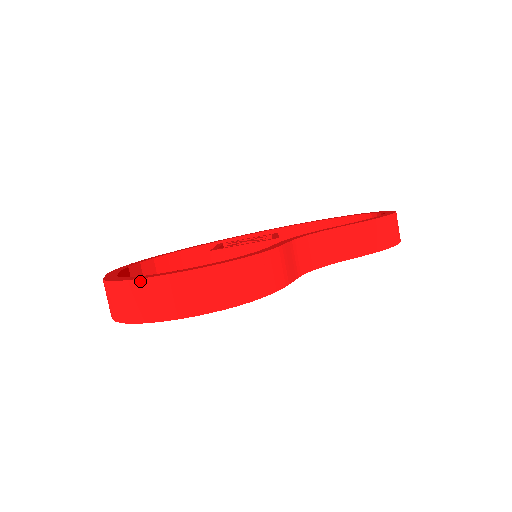
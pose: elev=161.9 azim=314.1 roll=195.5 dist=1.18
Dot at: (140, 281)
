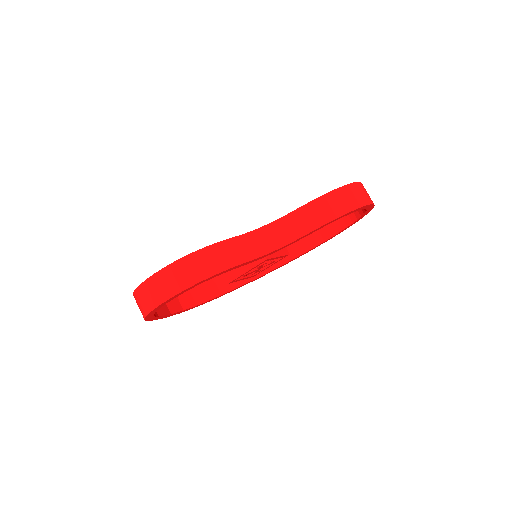
Dot at: (138, 289)
